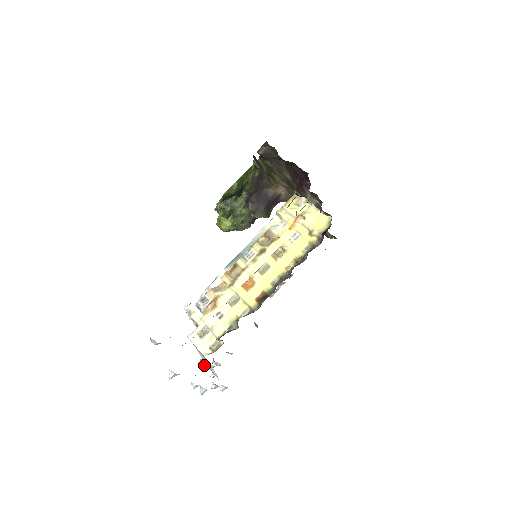
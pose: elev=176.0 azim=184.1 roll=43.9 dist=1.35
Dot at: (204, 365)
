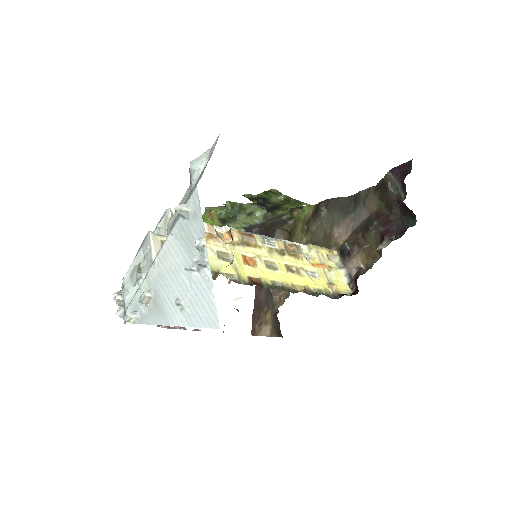
Dot at: (138, 273)
